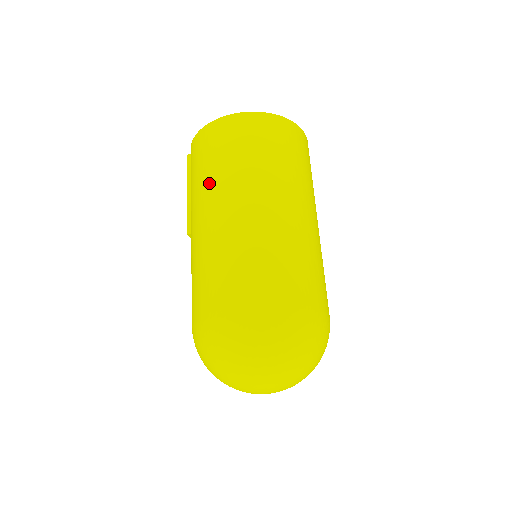
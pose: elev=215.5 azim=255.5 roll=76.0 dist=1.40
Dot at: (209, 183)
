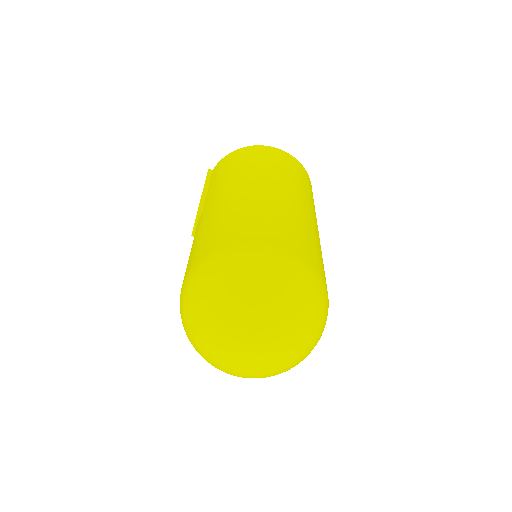
Dot at: (248, 172)
